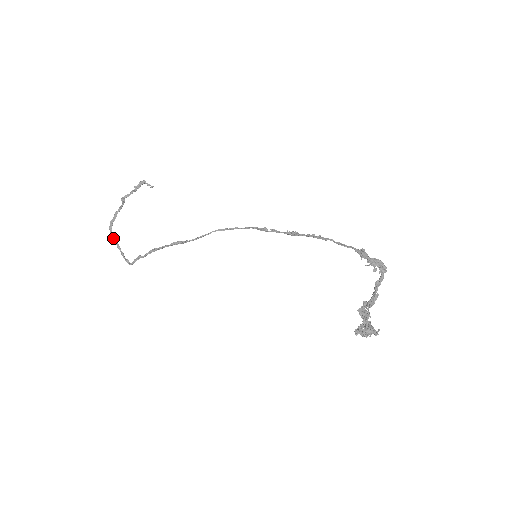
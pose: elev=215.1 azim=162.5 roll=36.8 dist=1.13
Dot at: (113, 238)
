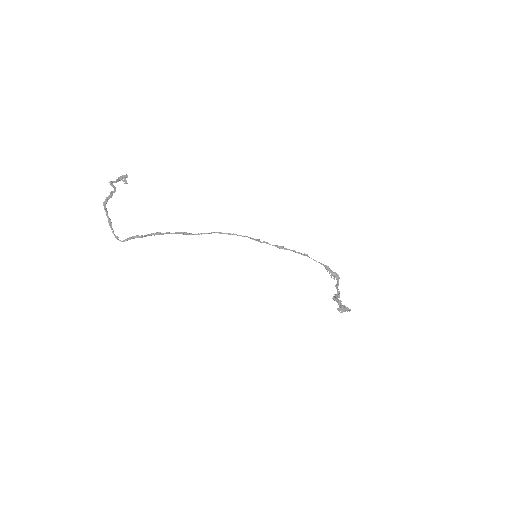
Dot at: (107, 213)
